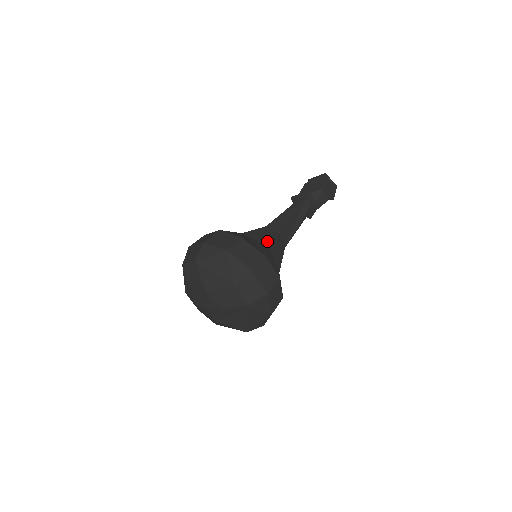
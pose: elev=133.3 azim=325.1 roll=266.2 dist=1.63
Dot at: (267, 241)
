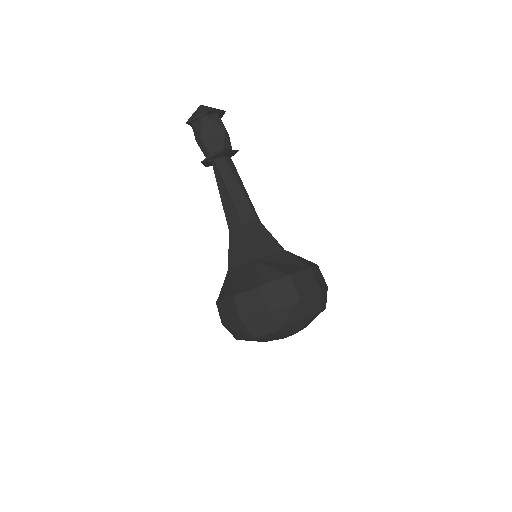
Dot at: (272, 243)
